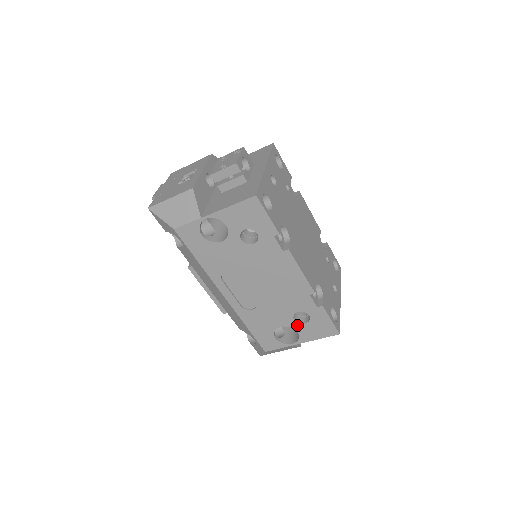
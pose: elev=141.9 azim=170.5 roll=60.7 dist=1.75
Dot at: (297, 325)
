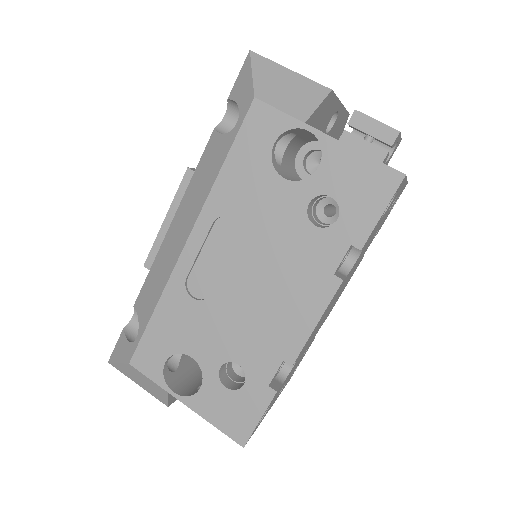
Dot at: (213, 378)
